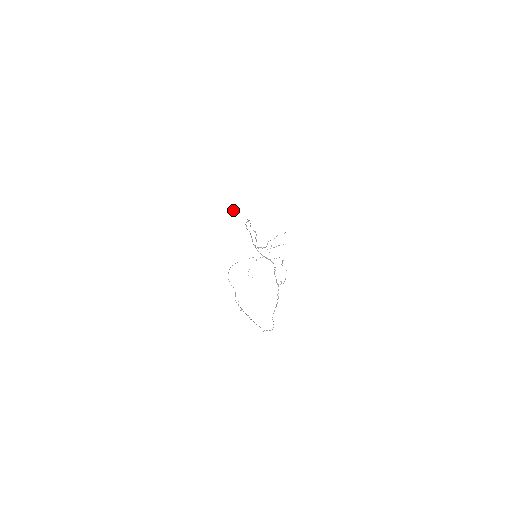
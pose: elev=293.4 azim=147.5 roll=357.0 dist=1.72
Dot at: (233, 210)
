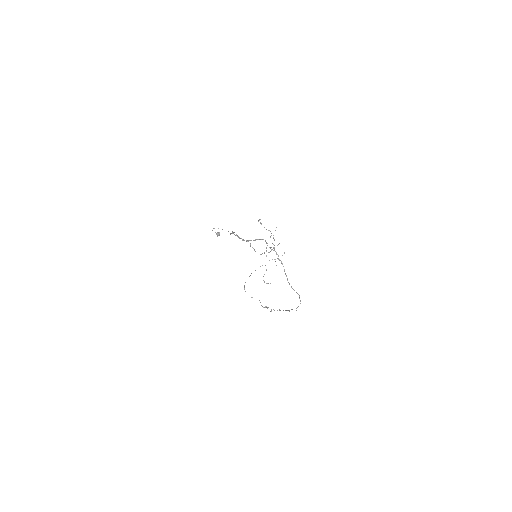
Dot at: (216, 233)
